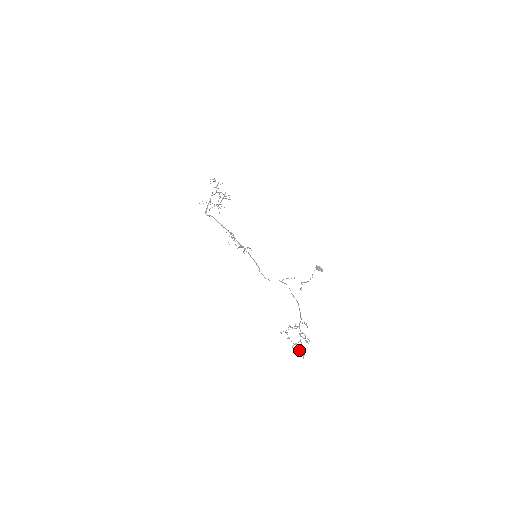
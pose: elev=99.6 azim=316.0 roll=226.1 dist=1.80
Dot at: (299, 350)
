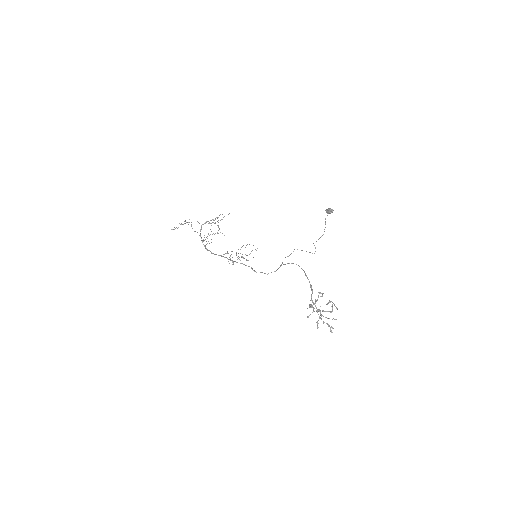
Dot at: occluded
